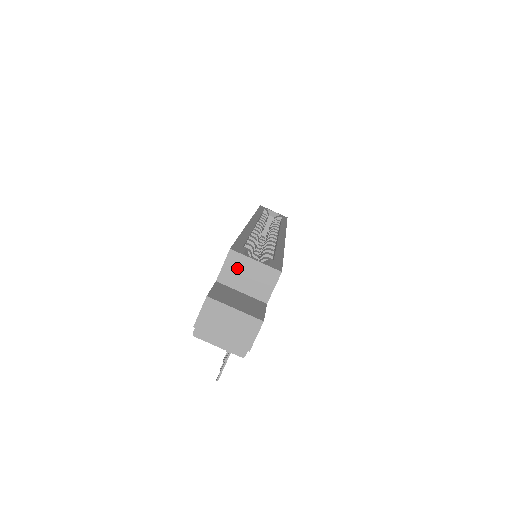
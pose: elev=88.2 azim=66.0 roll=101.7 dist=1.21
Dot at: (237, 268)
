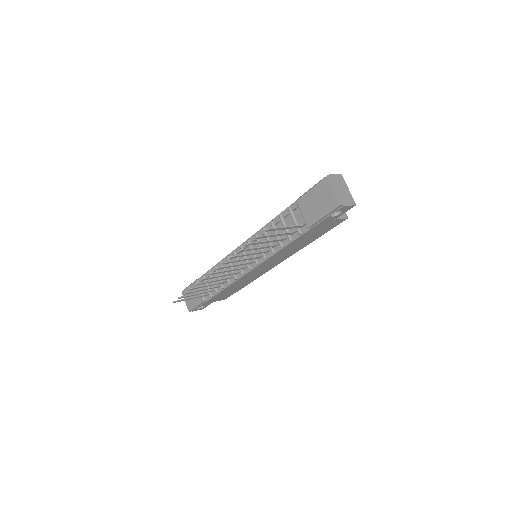
Dot at: occluded
